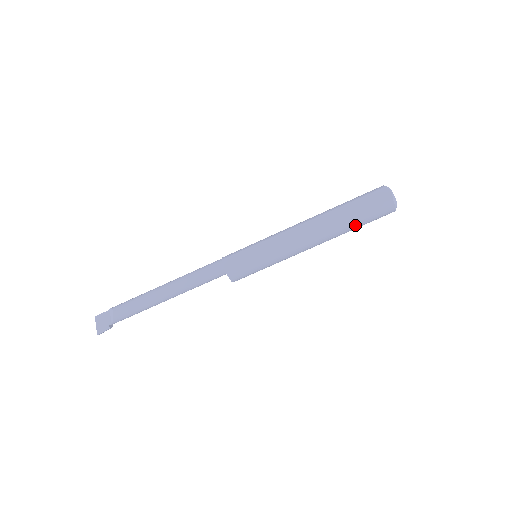
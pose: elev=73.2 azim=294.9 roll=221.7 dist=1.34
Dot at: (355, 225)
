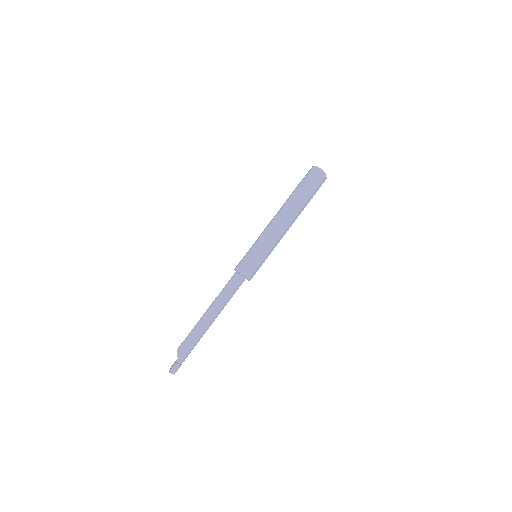
Dot at: (301, 193)
